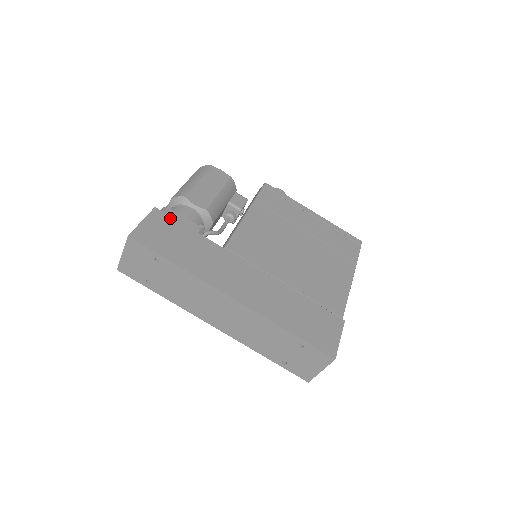
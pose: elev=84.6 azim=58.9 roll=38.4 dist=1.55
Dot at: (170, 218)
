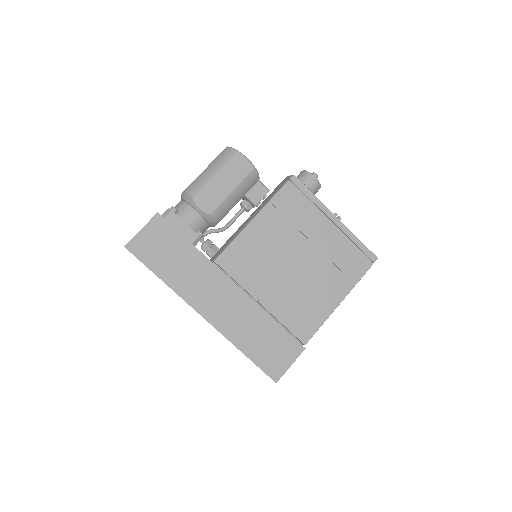
Dot at: (169, 226)
